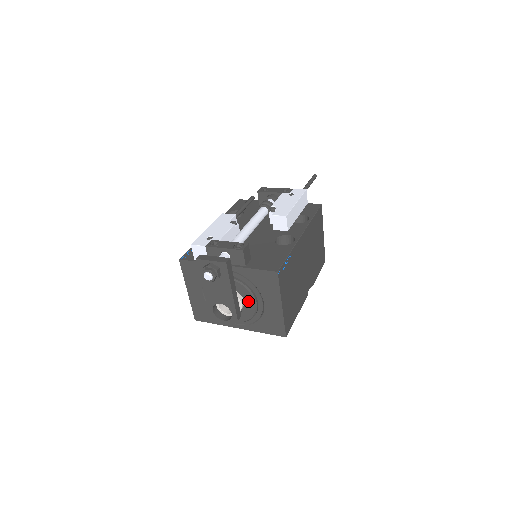
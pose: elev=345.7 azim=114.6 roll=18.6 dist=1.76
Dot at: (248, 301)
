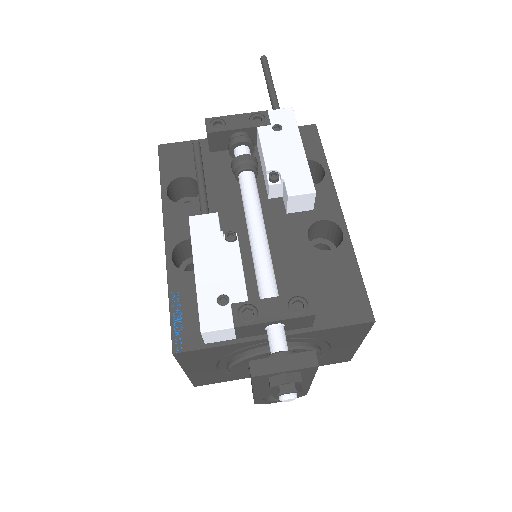
Dot at: occluded
